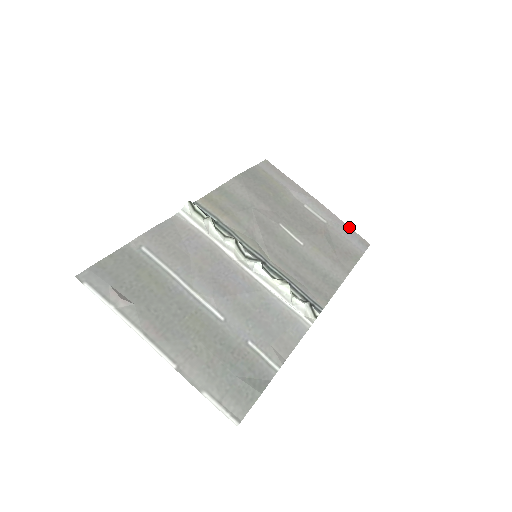
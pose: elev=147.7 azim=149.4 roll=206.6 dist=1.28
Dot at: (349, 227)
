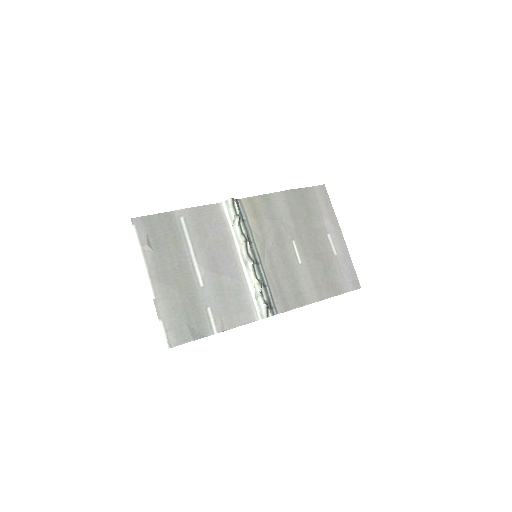
Dot at: occluded
